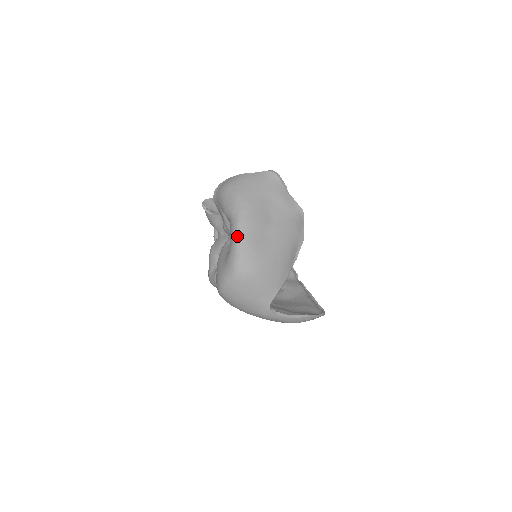
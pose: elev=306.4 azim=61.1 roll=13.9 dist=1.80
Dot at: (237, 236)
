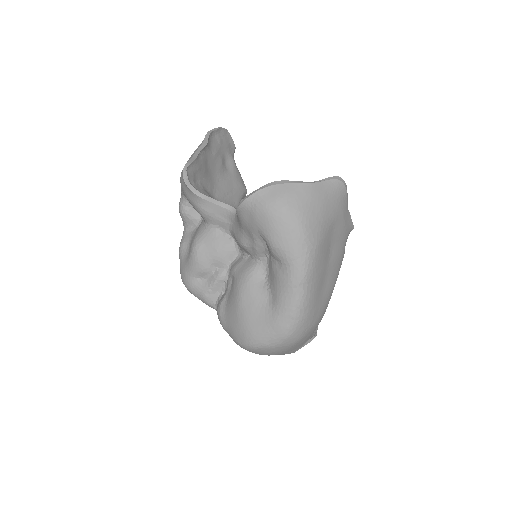
Dot at: (298, 297)
